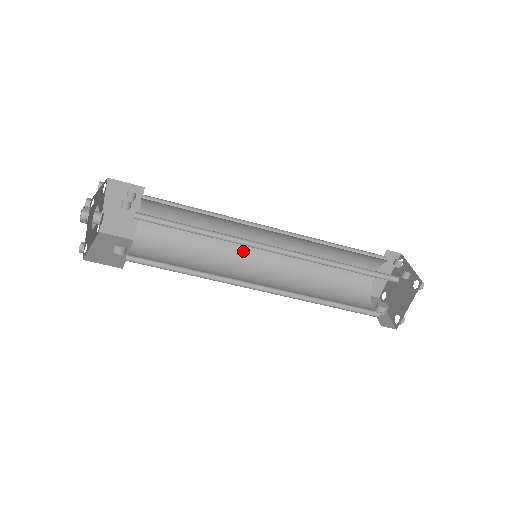
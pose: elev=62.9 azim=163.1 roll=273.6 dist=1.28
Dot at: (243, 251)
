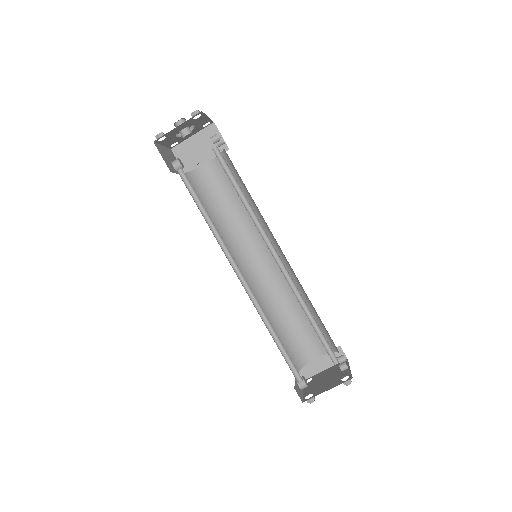
Dot at: (247, 251)
